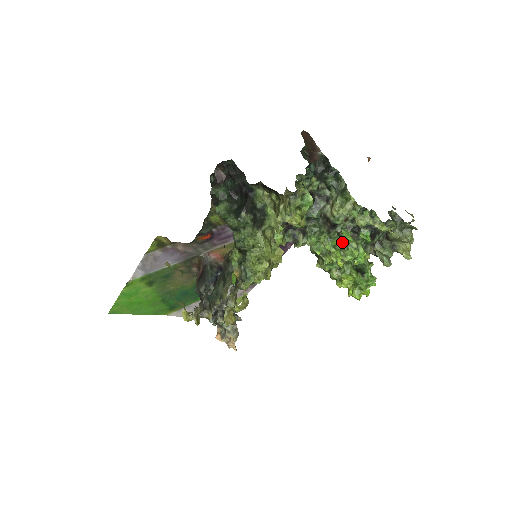
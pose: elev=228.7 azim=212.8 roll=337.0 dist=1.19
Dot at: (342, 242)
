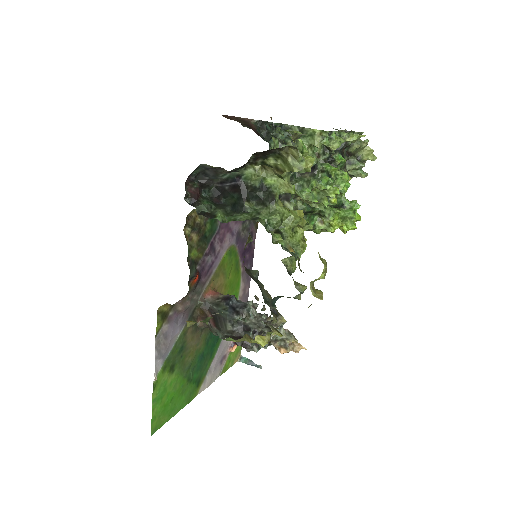
Dot at: (330, 176)
